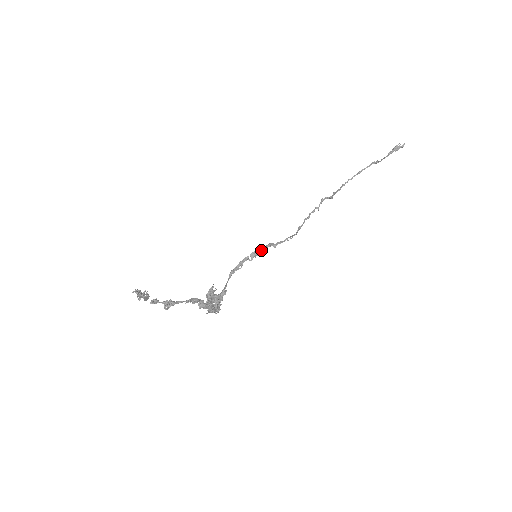
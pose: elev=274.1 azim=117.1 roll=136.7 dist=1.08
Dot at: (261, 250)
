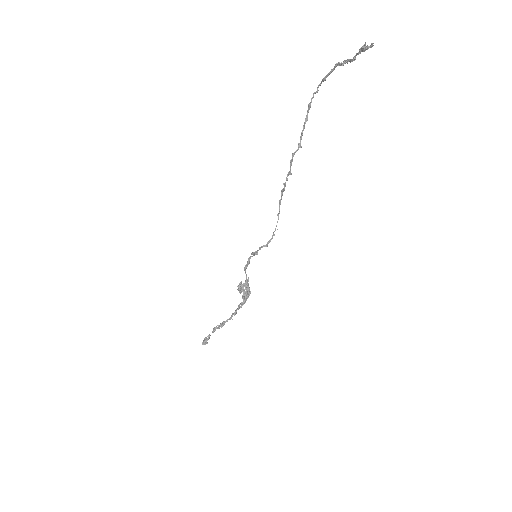
Dot at: (257, 251)
